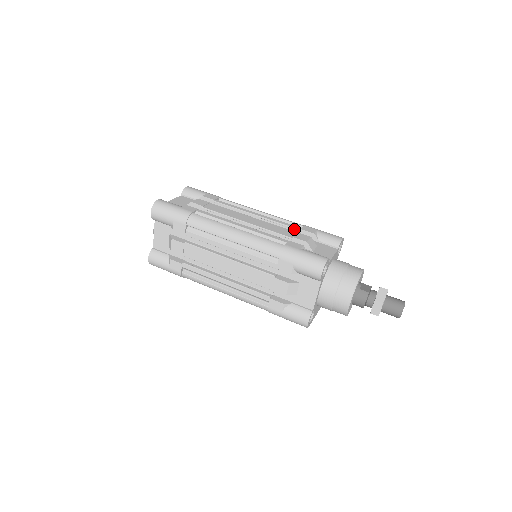
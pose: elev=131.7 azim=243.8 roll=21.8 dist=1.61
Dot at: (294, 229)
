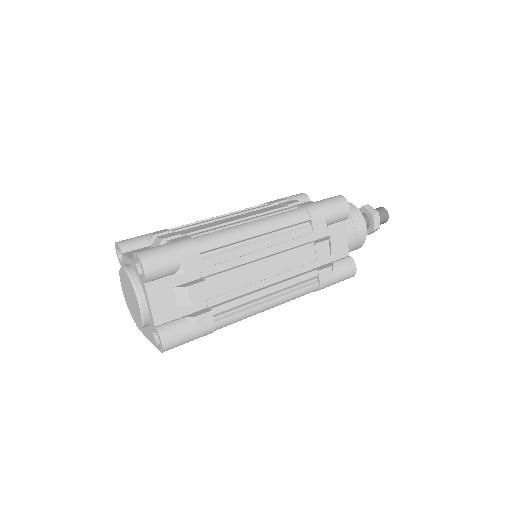
Dot at: occluded
